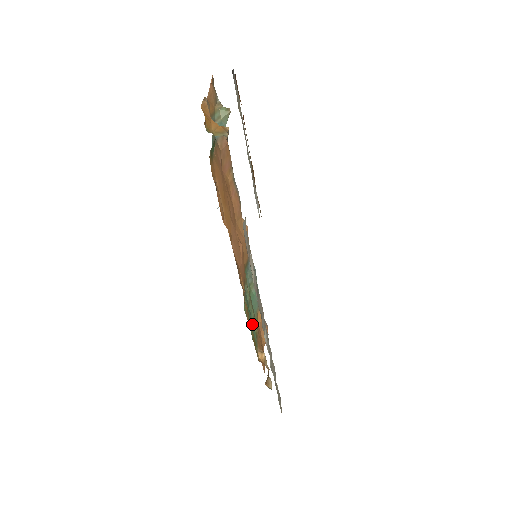
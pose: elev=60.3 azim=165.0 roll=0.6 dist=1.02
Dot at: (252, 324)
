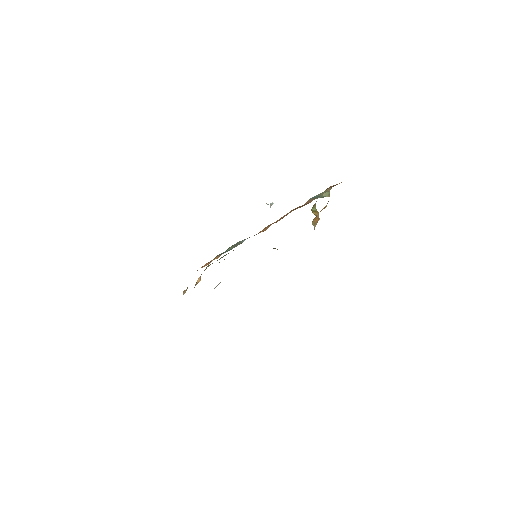
Dot at: occluded
